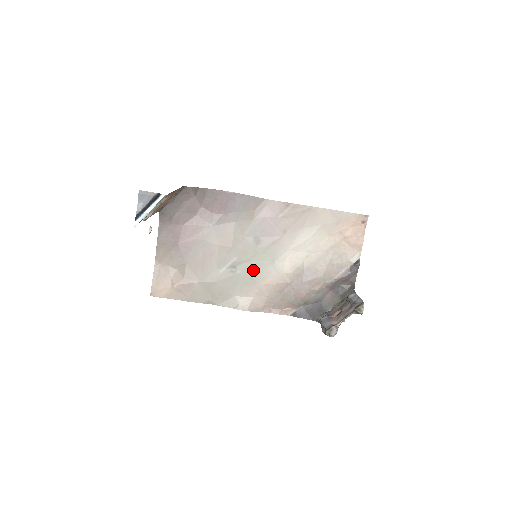
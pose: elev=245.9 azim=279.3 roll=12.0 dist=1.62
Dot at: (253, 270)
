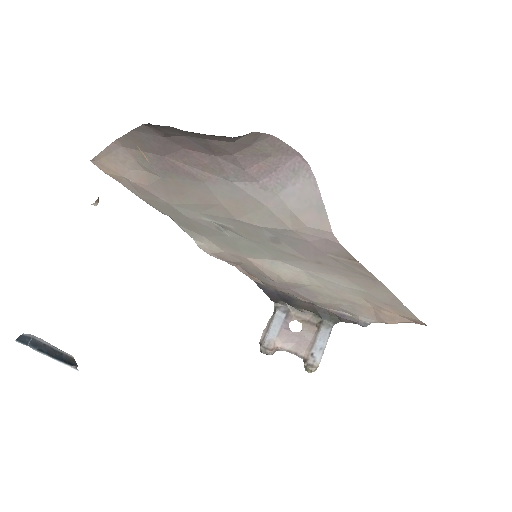
Dot at: (245, 246)
